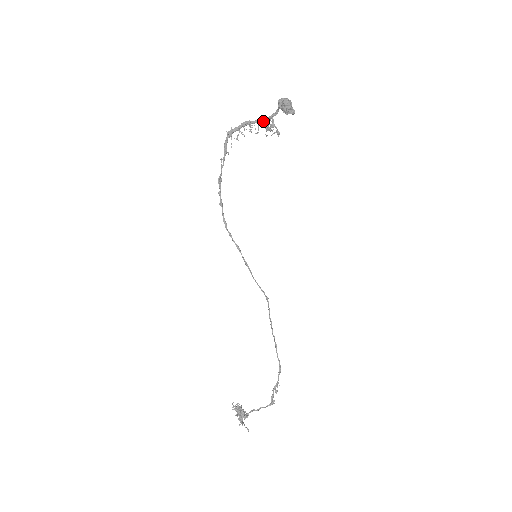
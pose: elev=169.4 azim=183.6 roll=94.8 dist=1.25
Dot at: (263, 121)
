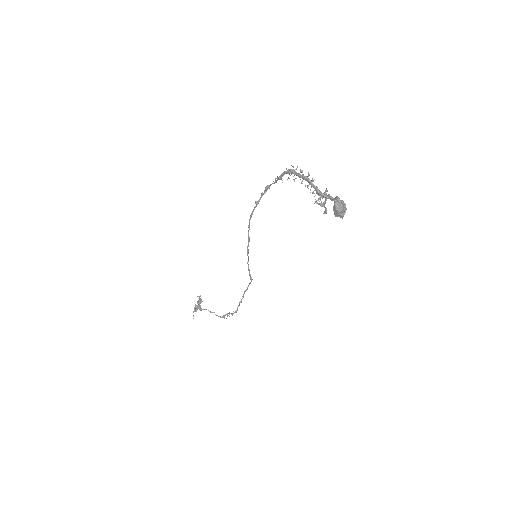
Dot at: (318, 193)
